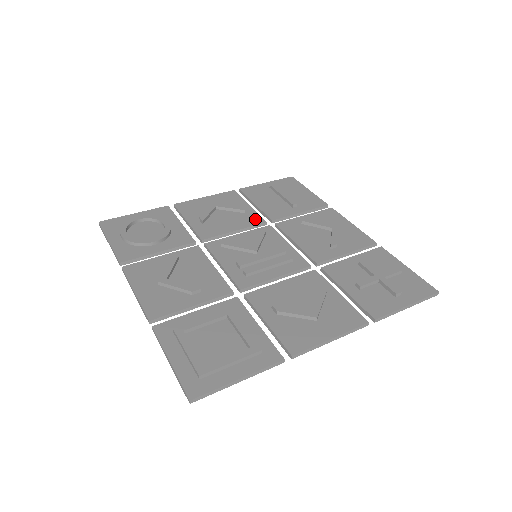
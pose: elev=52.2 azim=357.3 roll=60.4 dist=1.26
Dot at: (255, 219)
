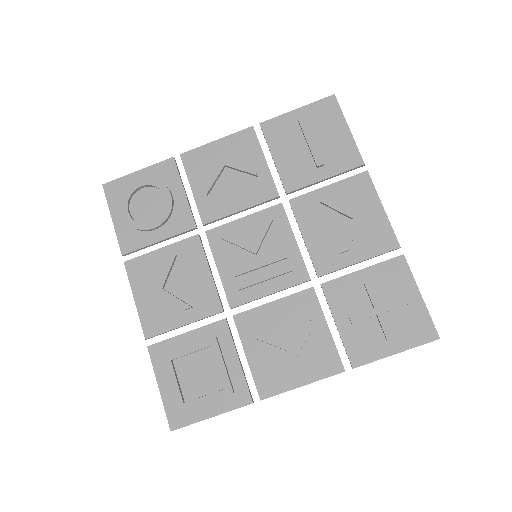
Dot at: (267, 190)
